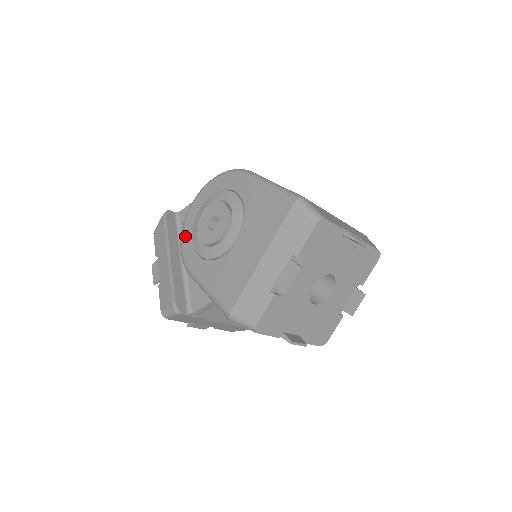
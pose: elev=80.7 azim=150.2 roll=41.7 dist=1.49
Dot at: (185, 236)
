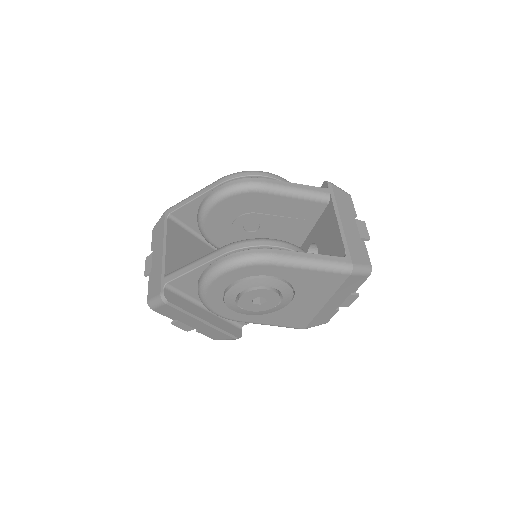
Dot at: (216, 308)
